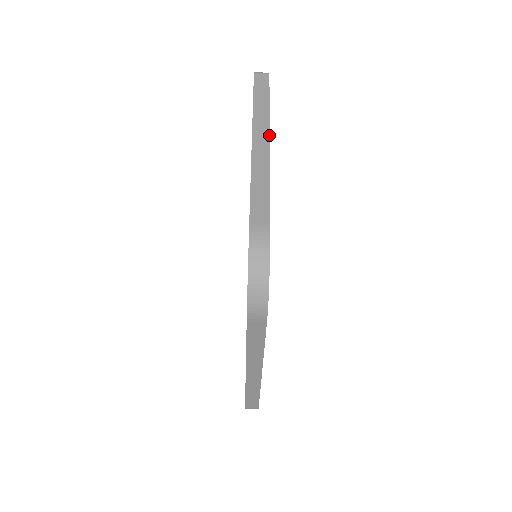
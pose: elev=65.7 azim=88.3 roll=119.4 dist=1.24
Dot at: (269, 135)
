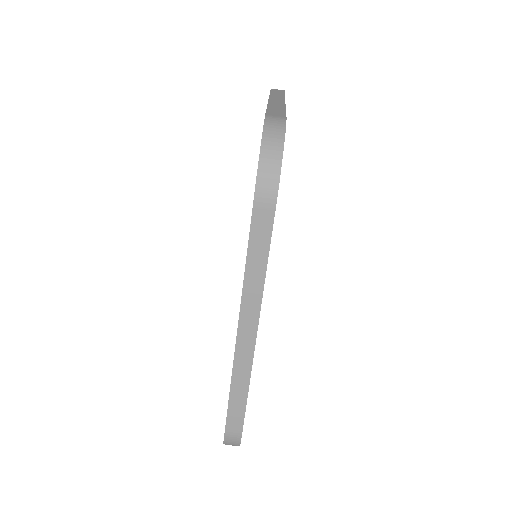
Dot at: occluded
